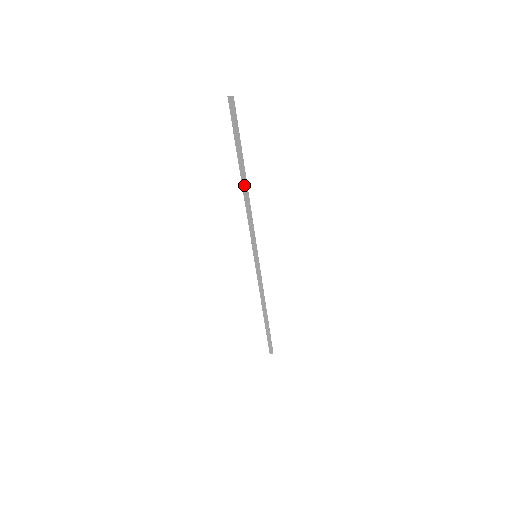
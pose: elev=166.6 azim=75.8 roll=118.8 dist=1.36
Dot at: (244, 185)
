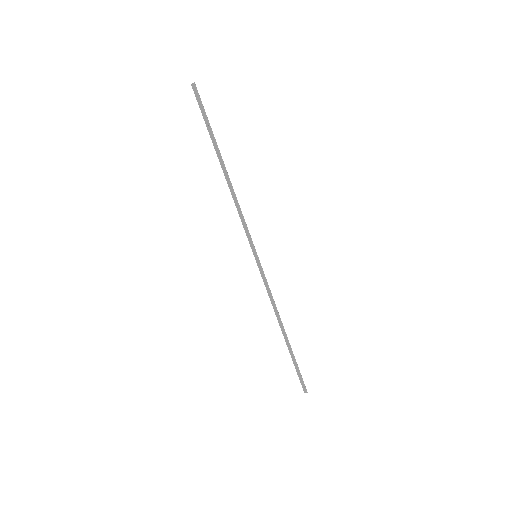
Dot at: (225, 173)
